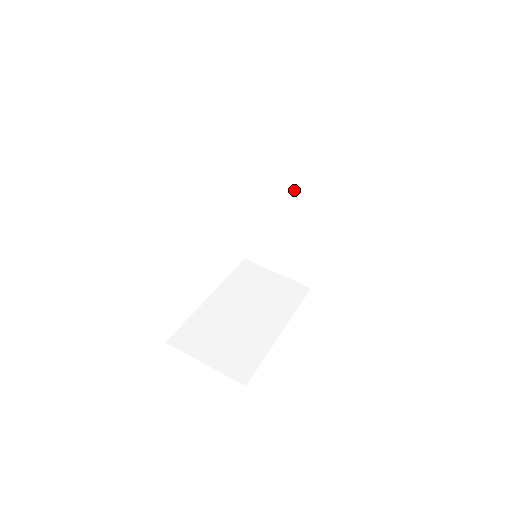
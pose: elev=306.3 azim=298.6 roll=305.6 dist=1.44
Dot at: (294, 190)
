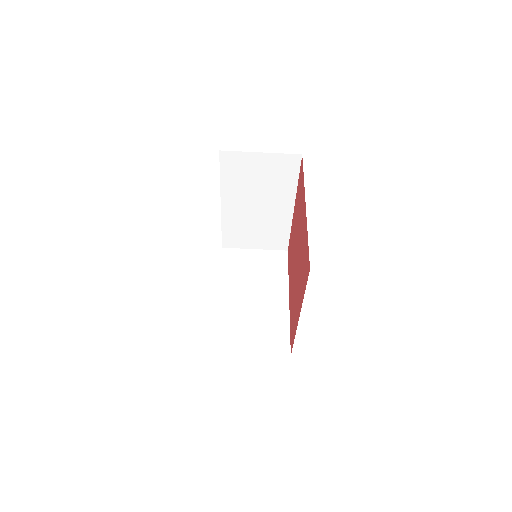
Dot at: occluded
